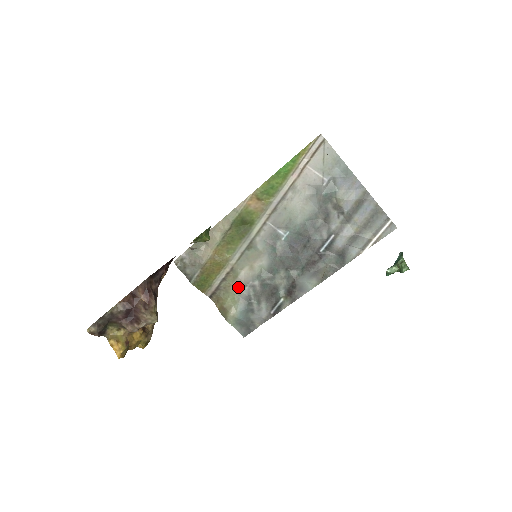
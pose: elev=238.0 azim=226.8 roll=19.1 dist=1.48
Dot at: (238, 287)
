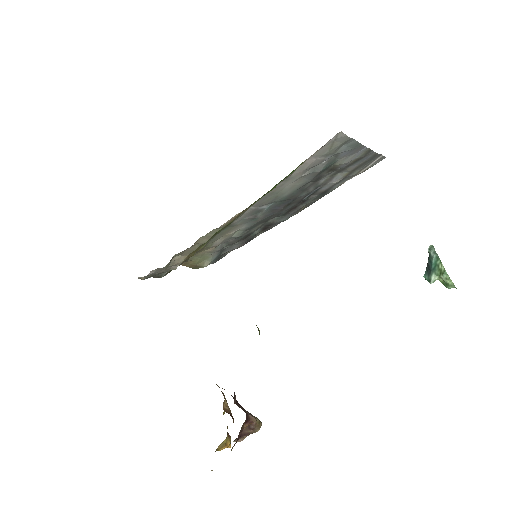
Dot at: (210, 250)
